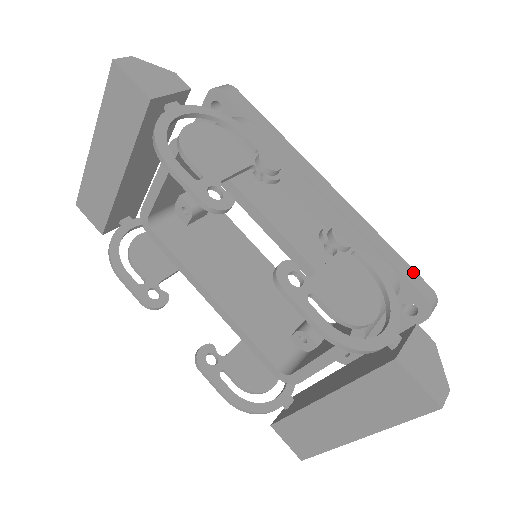
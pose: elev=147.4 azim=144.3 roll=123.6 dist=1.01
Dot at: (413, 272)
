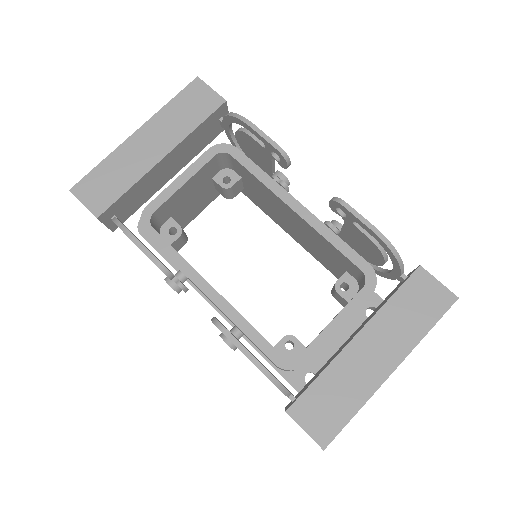
Dot at: occluded
